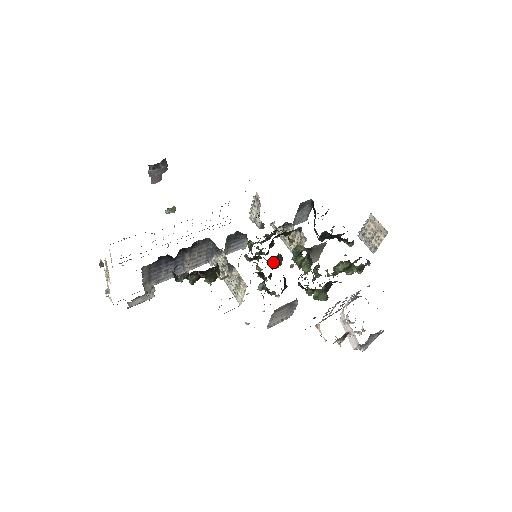
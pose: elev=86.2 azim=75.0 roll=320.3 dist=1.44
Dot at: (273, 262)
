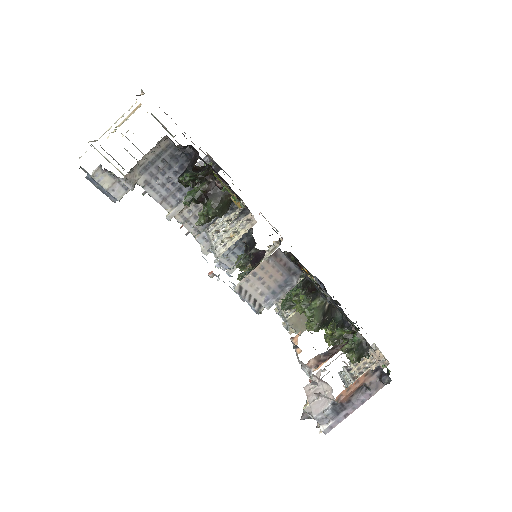
Dot at: occluded
